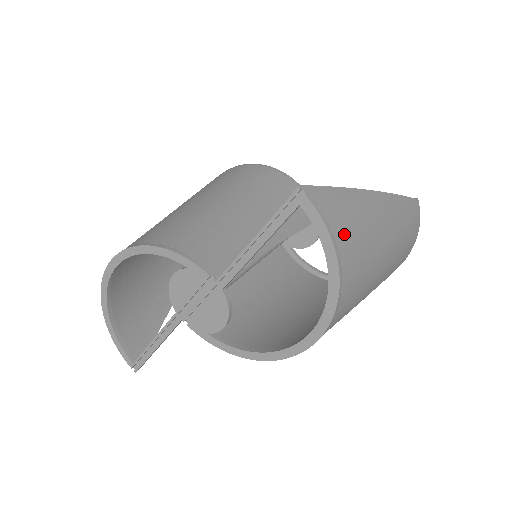
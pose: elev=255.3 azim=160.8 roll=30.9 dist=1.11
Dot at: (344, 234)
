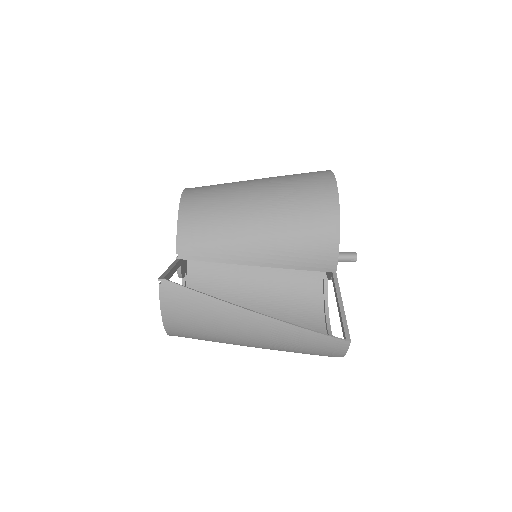
Dot at: (179, 316)
